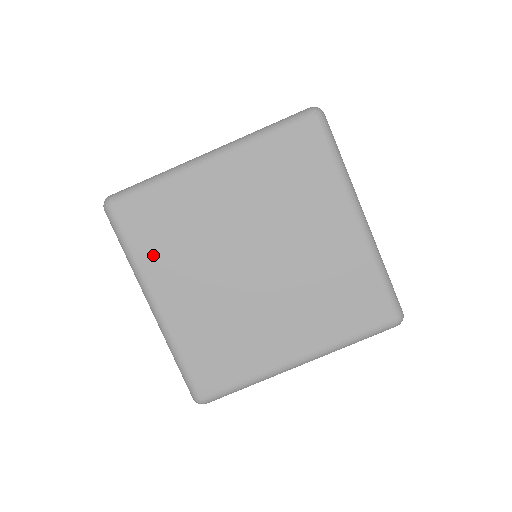
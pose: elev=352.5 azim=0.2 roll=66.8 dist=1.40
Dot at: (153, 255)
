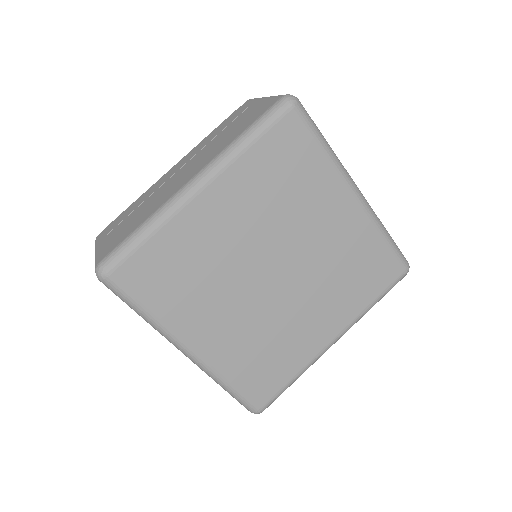
Dot at: (172, 306)
